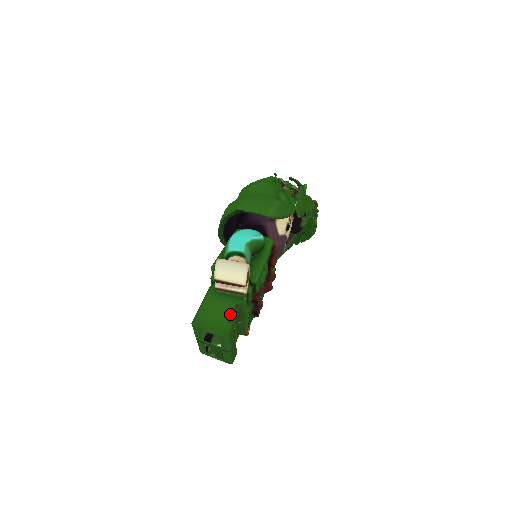
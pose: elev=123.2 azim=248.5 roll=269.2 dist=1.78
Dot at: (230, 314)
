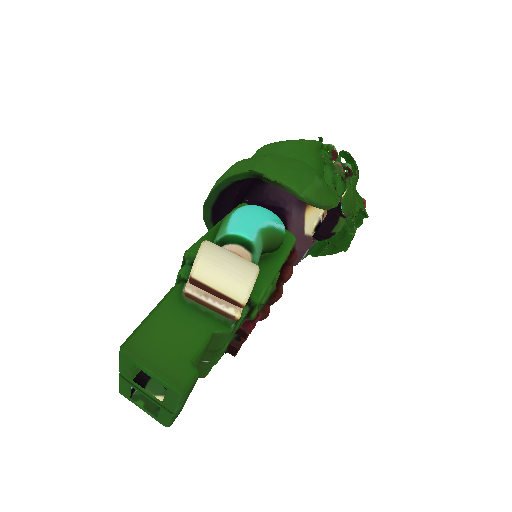
Dot at: (199, 349)
